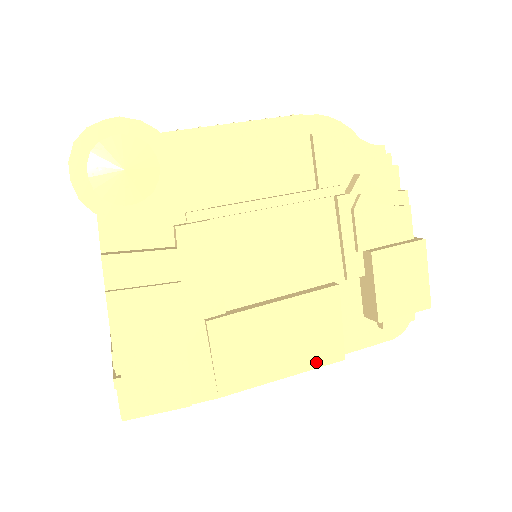
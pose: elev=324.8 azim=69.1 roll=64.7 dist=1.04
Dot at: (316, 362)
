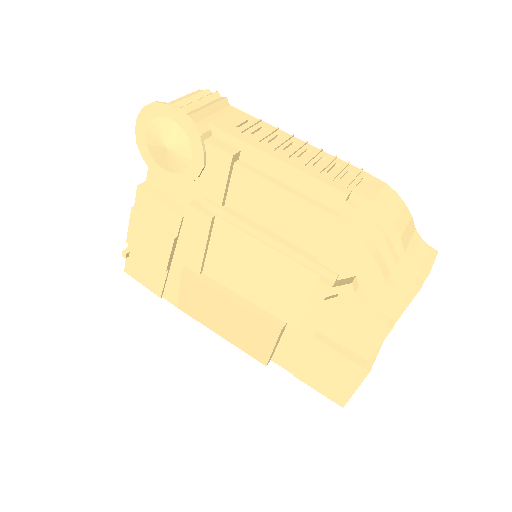
Dot at: (245, 348)
